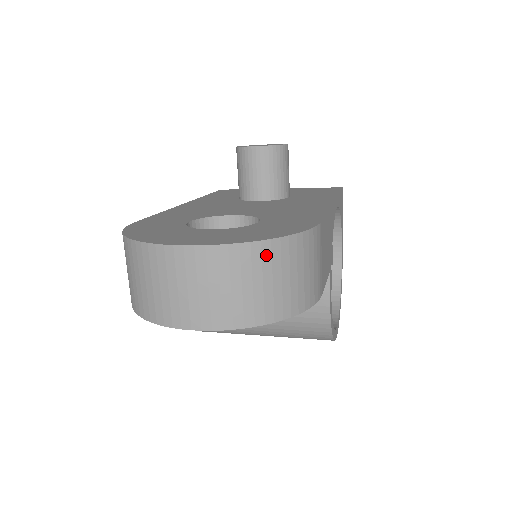
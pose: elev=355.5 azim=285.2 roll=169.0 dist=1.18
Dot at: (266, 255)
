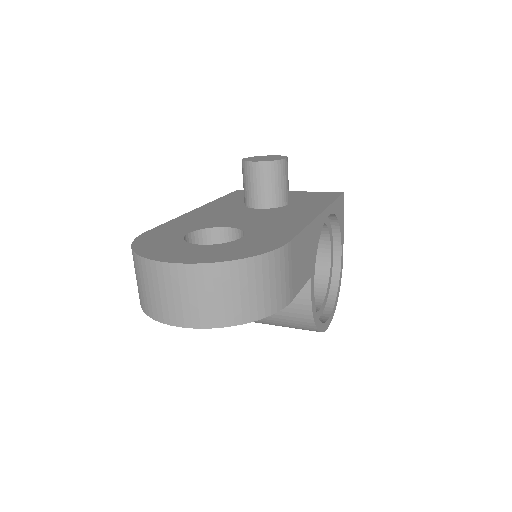
Dot at: (234, 272)
